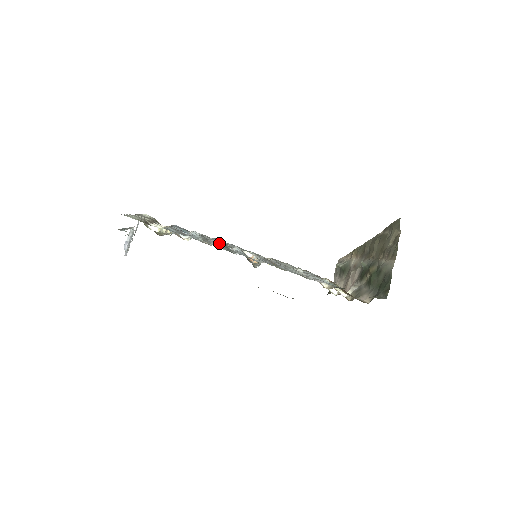
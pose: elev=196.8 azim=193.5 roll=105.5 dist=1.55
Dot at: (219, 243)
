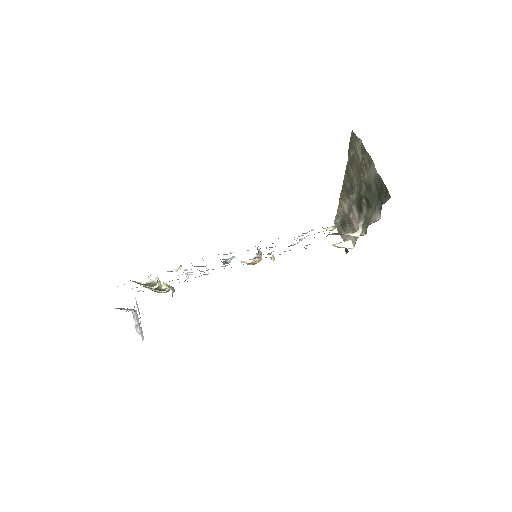
Dot at: occluded
